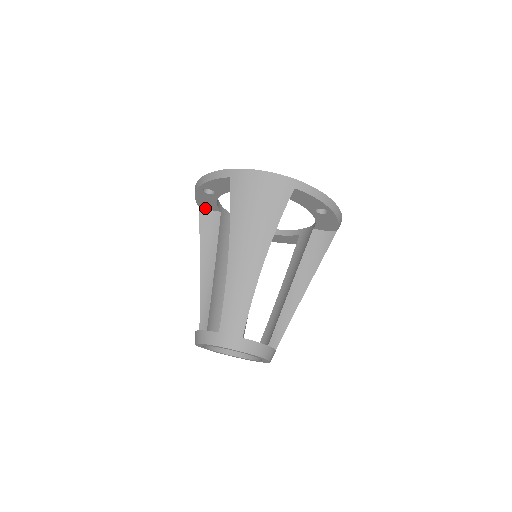
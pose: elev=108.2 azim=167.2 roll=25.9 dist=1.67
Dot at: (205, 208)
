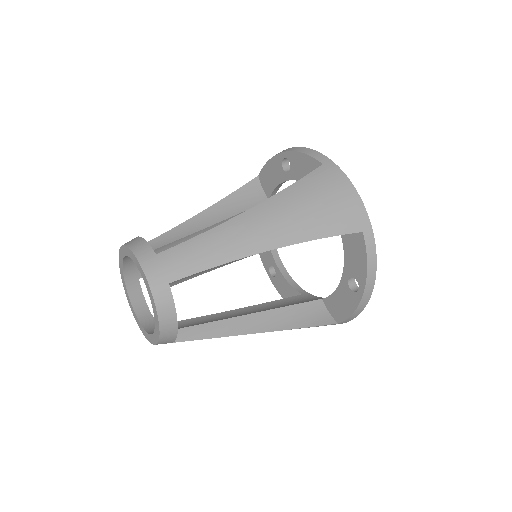
Dot at: (261, 183)
